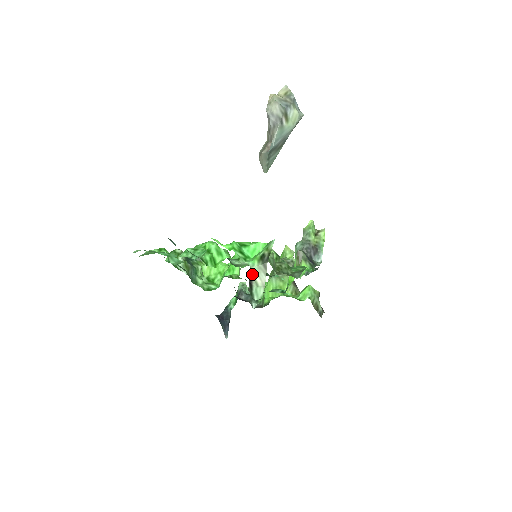
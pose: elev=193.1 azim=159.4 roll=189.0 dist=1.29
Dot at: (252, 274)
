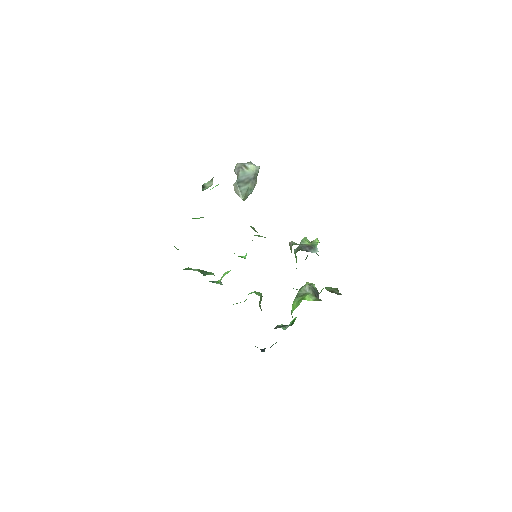
Dot at: (204, 185)
